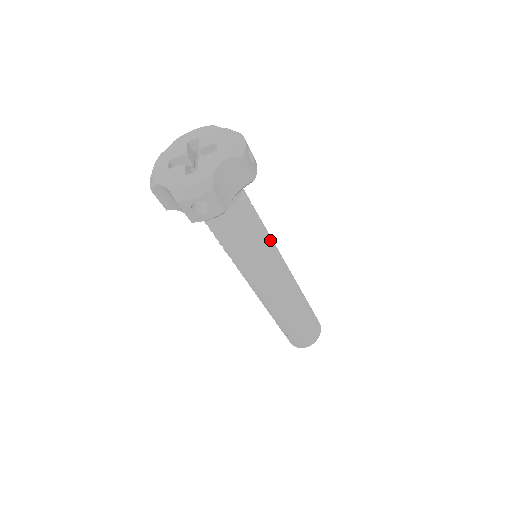
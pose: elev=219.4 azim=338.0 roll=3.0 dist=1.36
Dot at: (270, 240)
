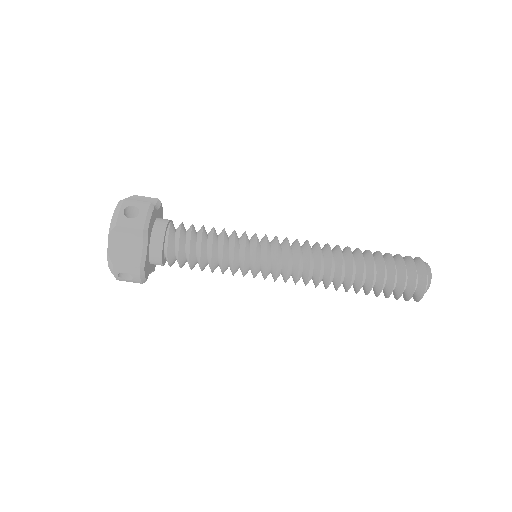
Dot at: occluded
